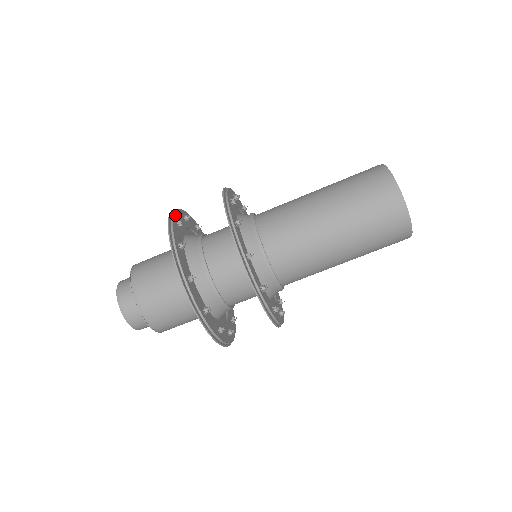
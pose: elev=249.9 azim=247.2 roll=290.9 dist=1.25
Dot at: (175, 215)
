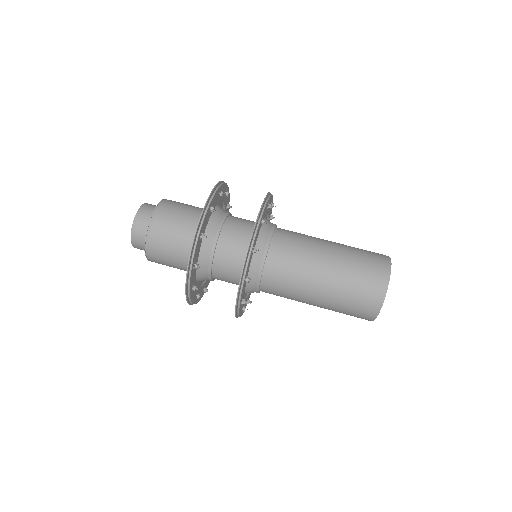
Dot at: (228, 188)
